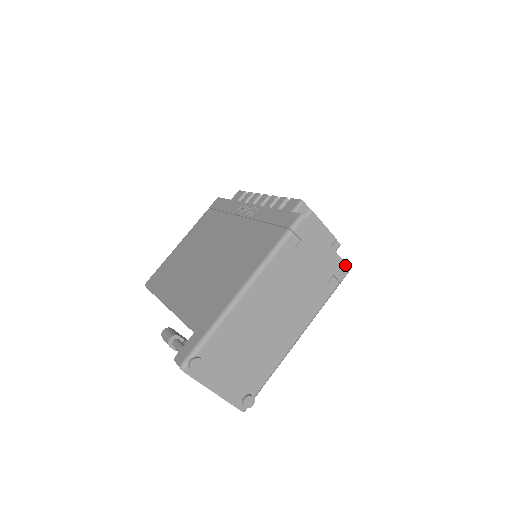
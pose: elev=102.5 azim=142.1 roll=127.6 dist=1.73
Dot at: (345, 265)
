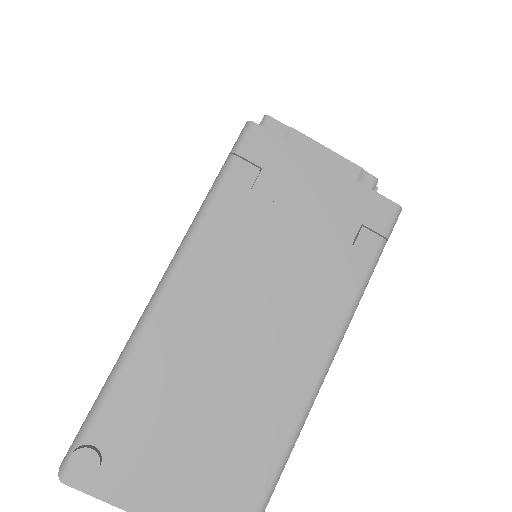
Dot at: (383, 200)
